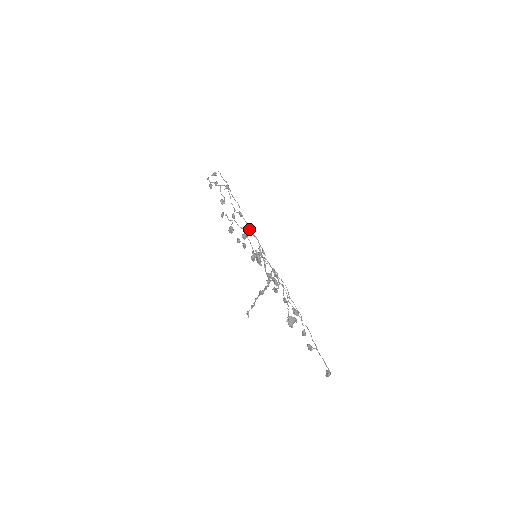
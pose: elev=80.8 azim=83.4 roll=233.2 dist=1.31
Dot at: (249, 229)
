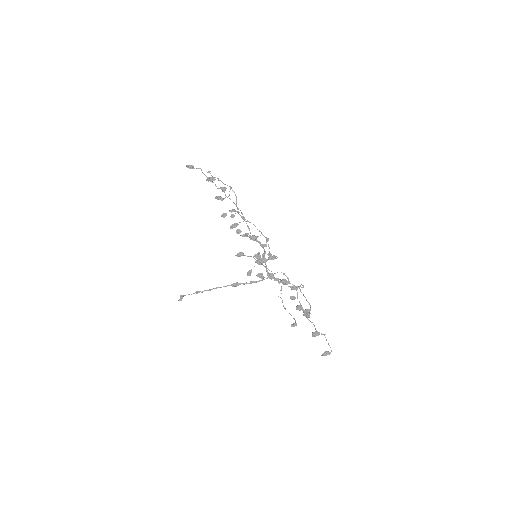
Dot at: (250, 233)
